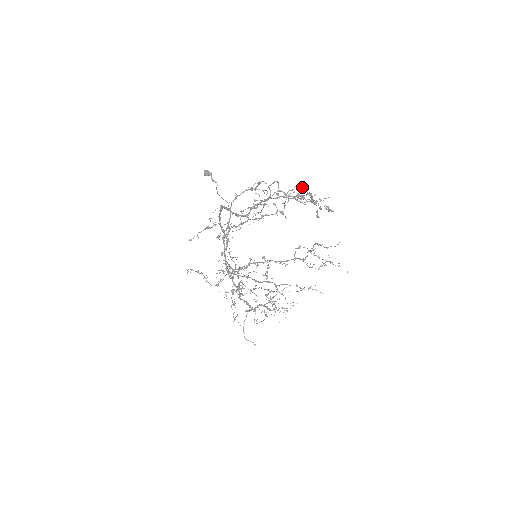
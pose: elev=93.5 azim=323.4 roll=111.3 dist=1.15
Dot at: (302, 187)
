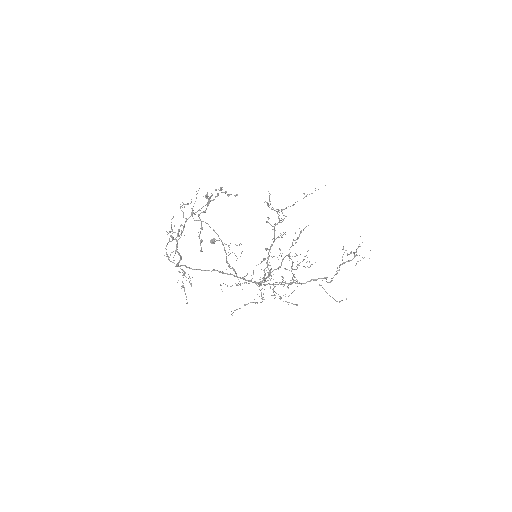
Dot at: (181, 206)
